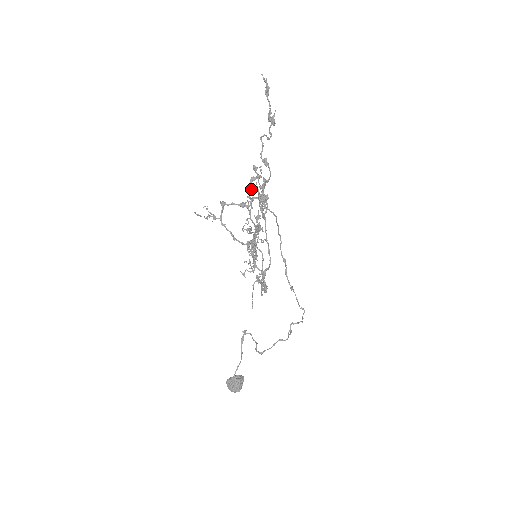
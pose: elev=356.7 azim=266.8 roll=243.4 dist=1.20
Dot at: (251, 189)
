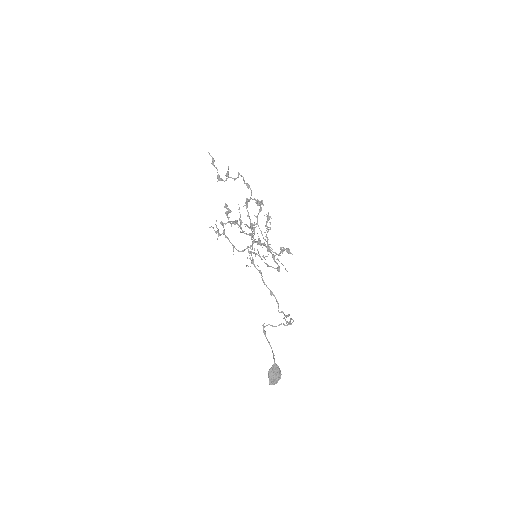
Dot at: (228, 219)
